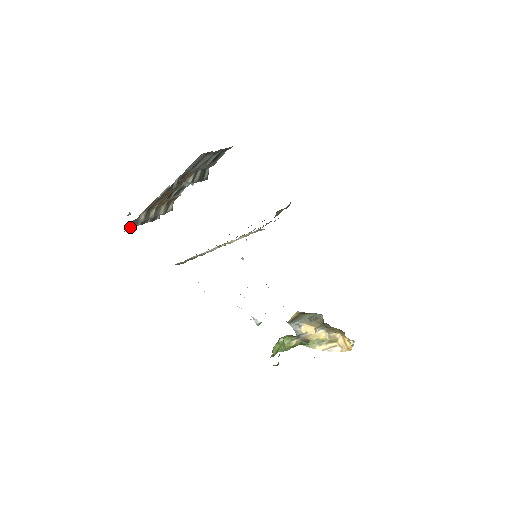
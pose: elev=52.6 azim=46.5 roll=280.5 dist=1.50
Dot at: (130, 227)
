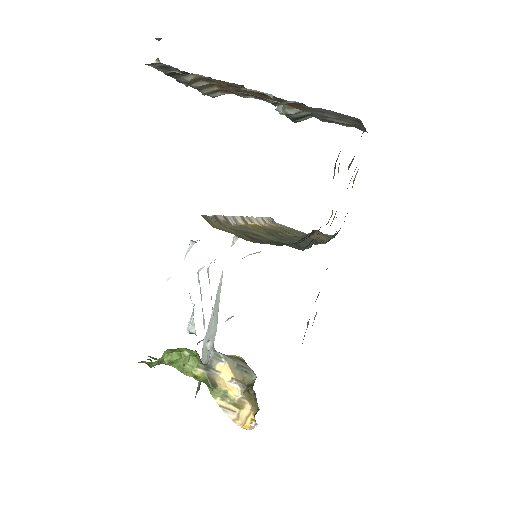
Dot at: (156, 65)
